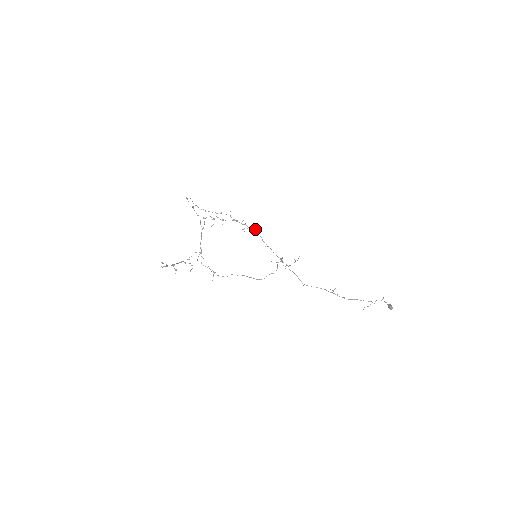
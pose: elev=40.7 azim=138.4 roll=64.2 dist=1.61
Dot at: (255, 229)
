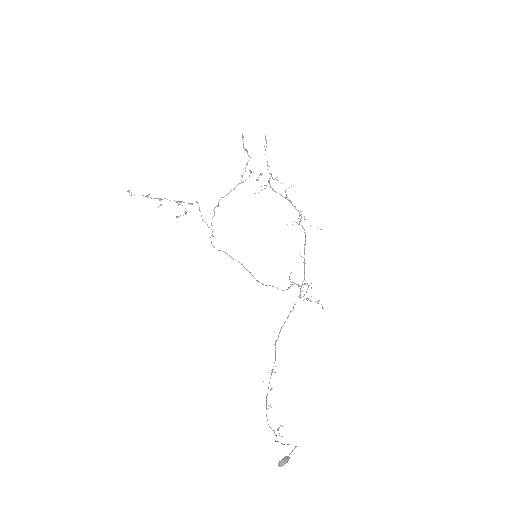
Dot at: occluded
